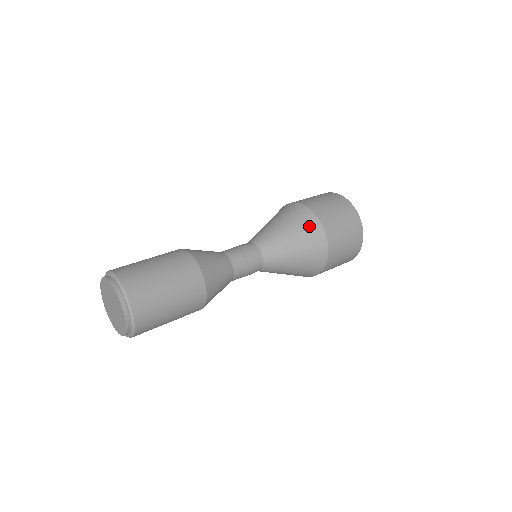
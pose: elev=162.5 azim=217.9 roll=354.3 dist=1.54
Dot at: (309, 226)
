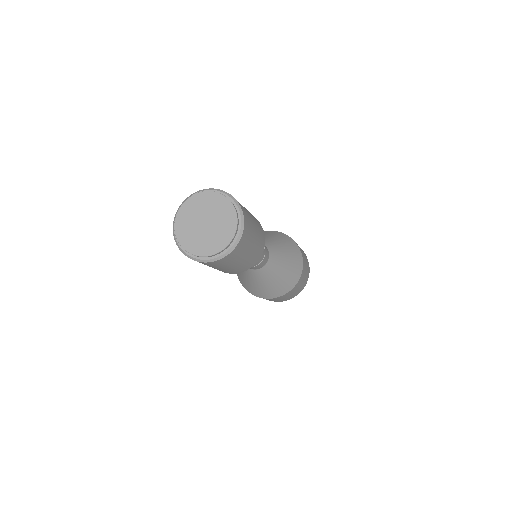
Dot at: (294, 249)
